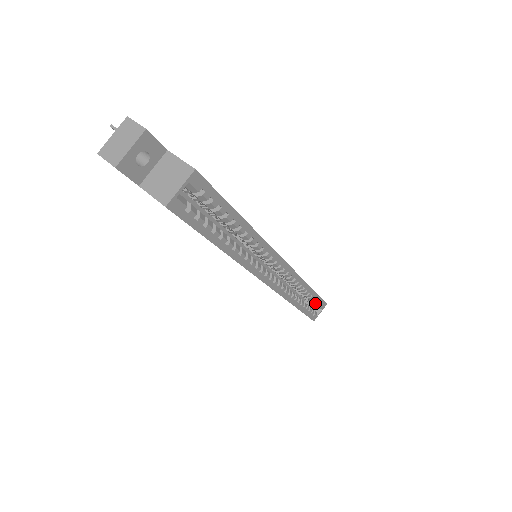
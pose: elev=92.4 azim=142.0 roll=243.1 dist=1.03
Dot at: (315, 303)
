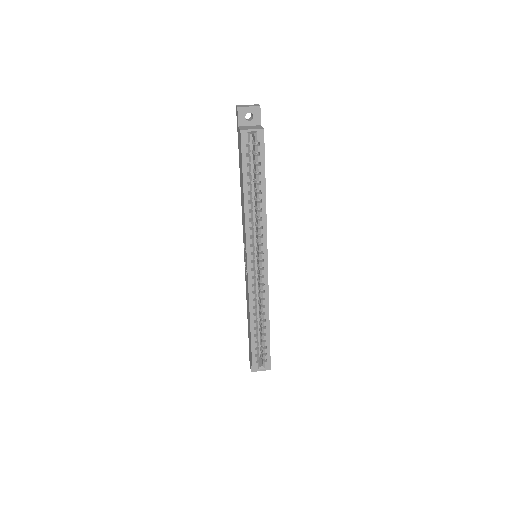
Dot at: (264, 351)
